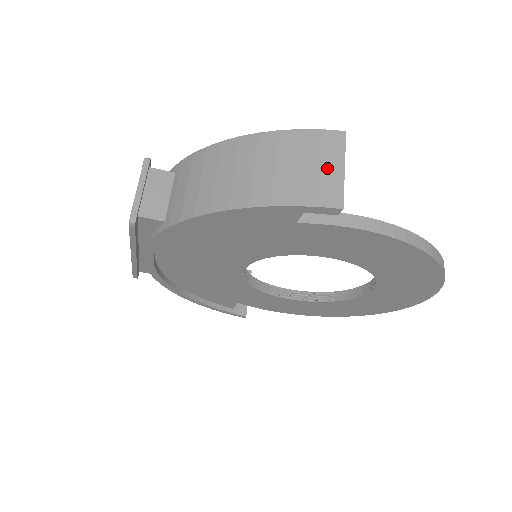
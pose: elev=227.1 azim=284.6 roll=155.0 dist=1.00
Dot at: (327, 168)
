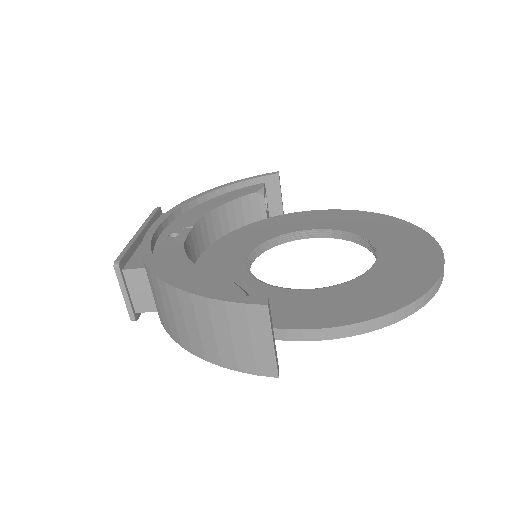
Dot at: (257, 343)
